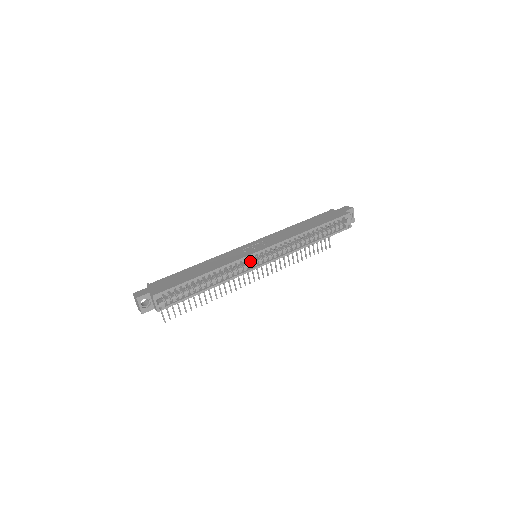
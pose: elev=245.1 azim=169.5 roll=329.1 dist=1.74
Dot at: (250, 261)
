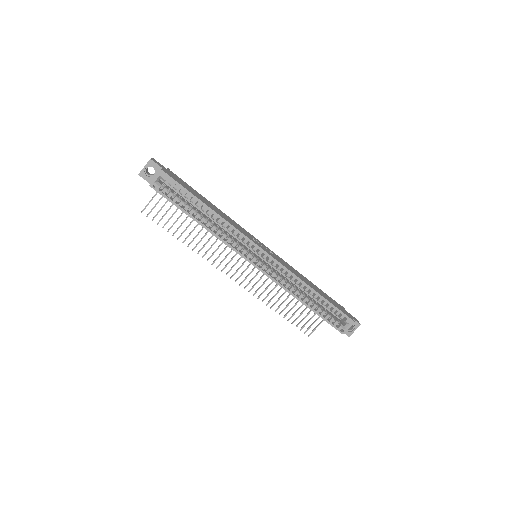
Dot at: (248, 250)
